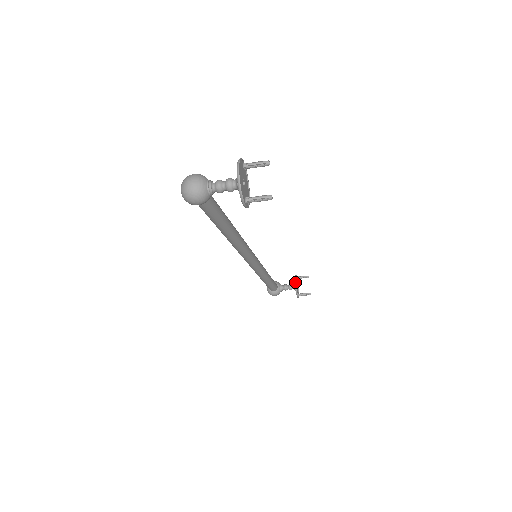
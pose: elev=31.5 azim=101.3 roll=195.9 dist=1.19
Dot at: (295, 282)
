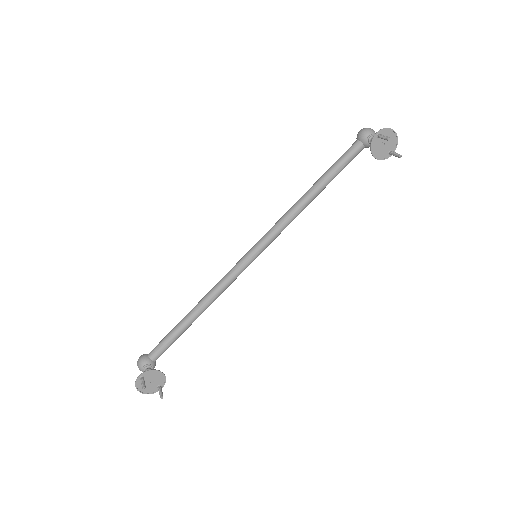
Dot at: occluded
